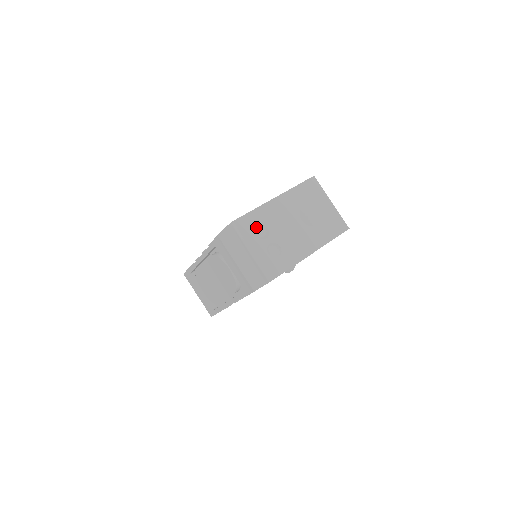
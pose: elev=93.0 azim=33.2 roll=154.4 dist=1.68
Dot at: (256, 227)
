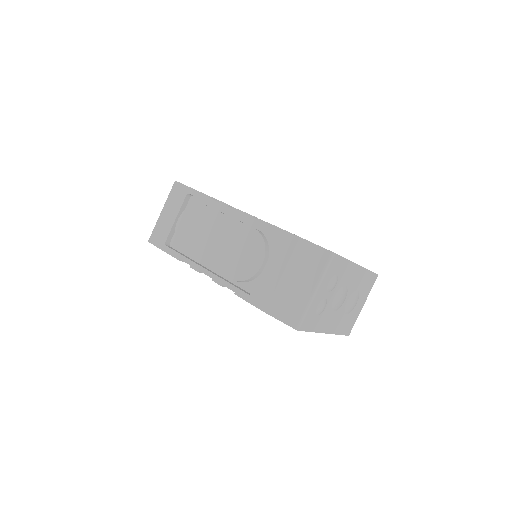
Dot at: (335, 275)
